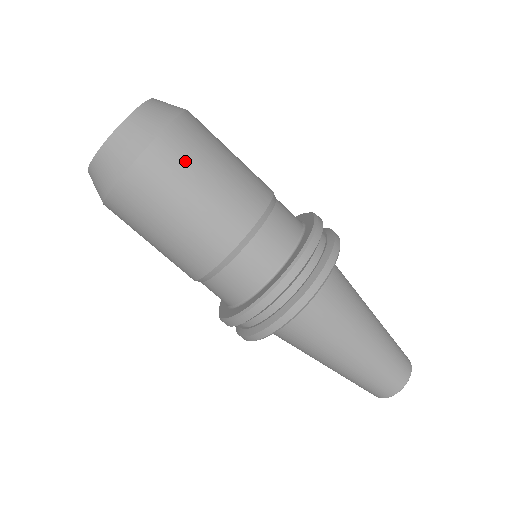
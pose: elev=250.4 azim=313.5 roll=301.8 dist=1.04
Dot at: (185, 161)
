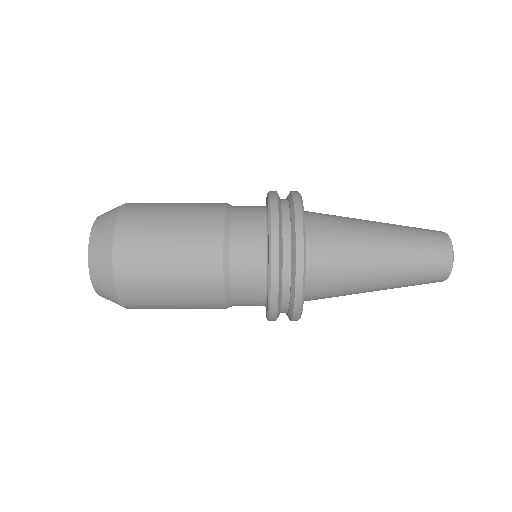
Dot at: (147, 214)
